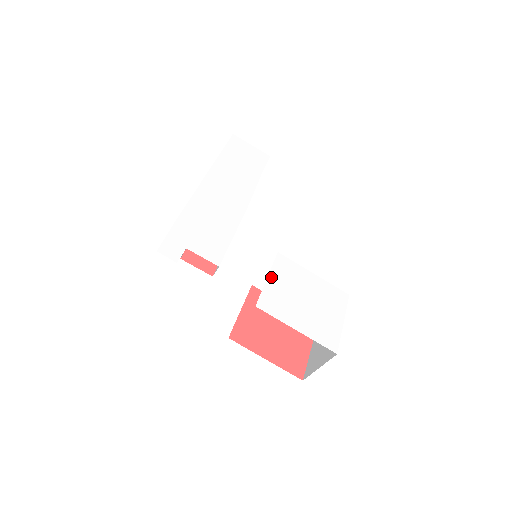
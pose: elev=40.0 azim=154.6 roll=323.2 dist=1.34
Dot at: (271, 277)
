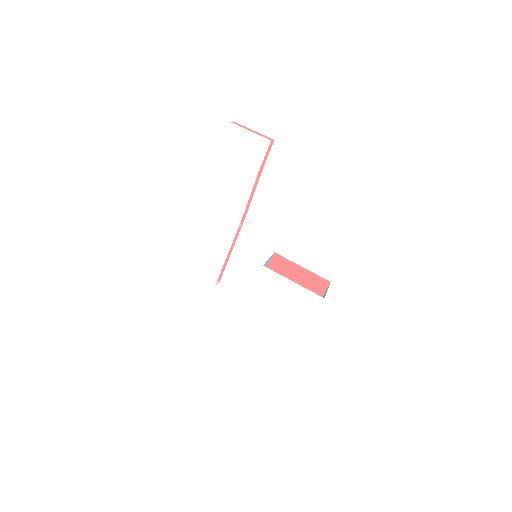
Dot at: (254, 289)
